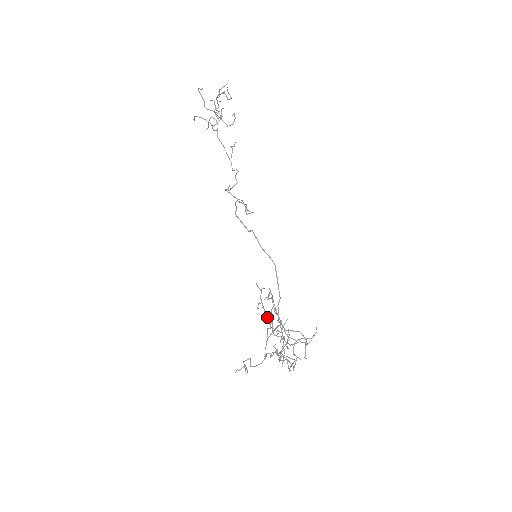
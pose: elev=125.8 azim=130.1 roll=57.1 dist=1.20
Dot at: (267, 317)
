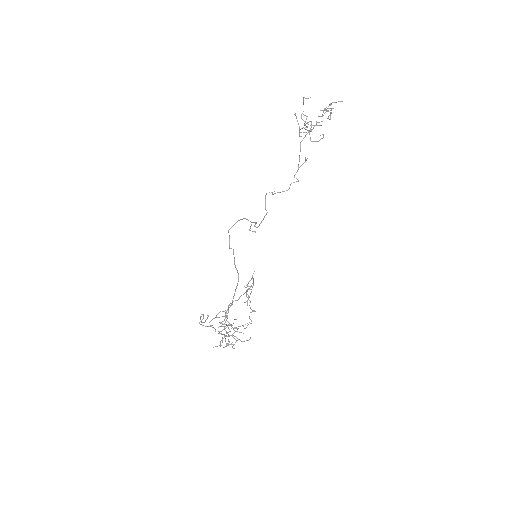
Dot at: (247, 297)
